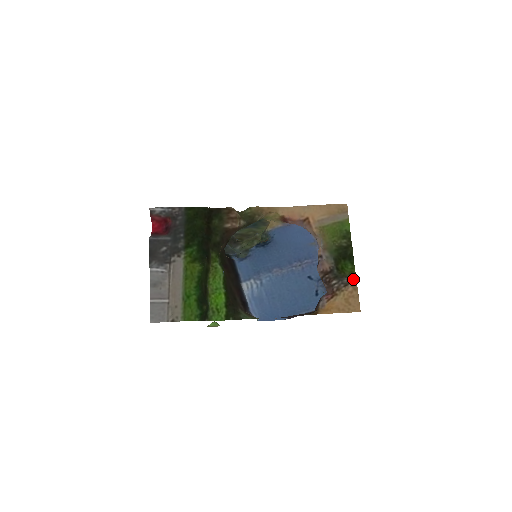
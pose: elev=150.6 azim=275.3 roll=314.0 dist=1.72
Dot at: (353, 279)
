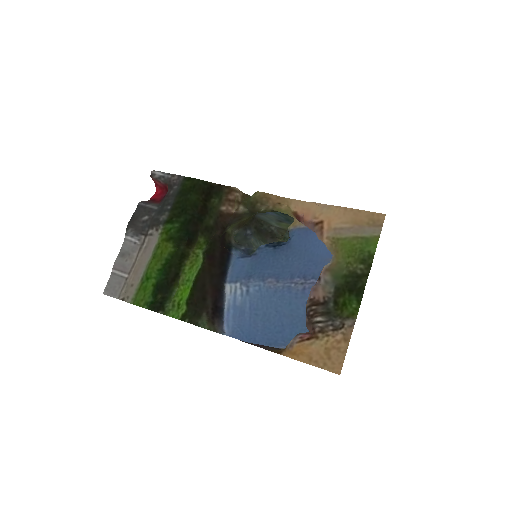
Dot at: (349, 324)
